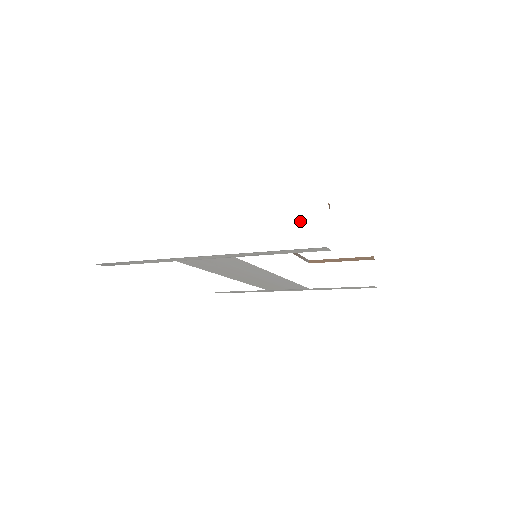
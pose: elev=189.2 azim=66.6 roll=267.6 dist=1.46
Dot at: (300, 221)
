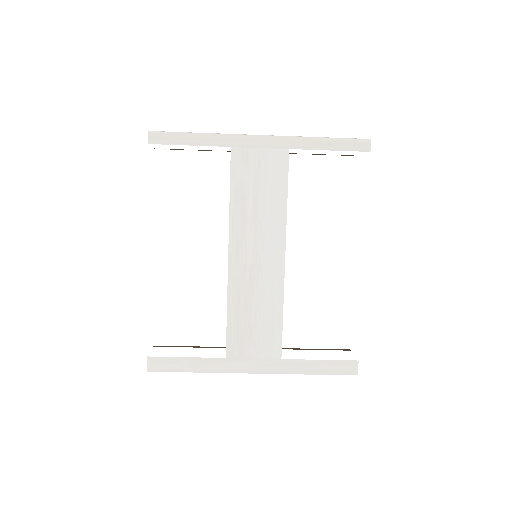
Dot at: occluded
